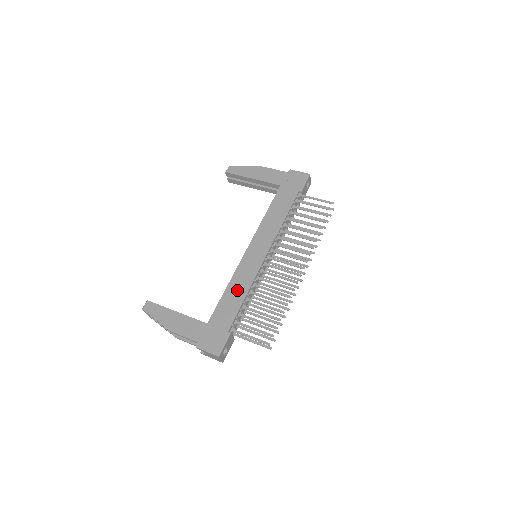
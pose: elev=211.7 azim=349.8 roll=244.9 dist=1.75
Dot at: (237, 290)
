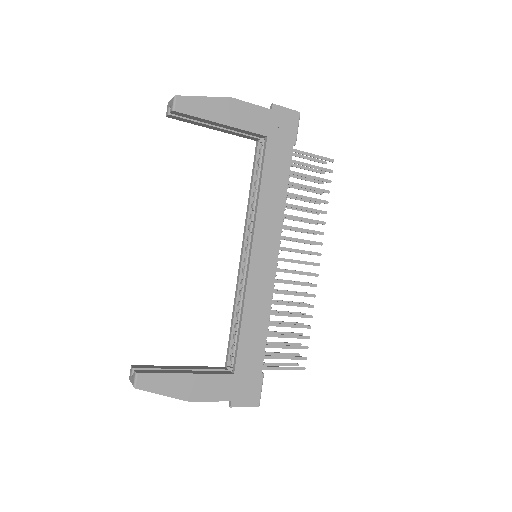
Dot at: (256, 319)
